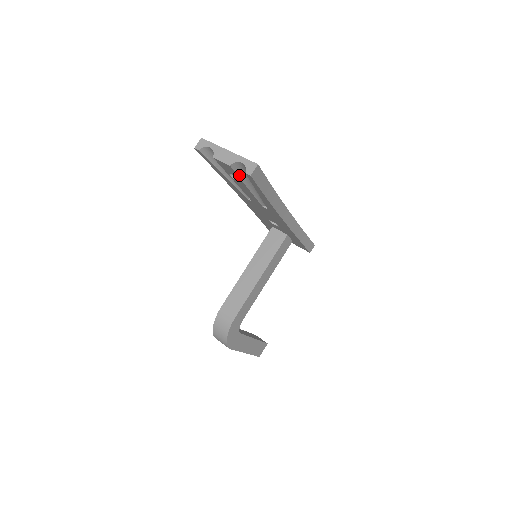
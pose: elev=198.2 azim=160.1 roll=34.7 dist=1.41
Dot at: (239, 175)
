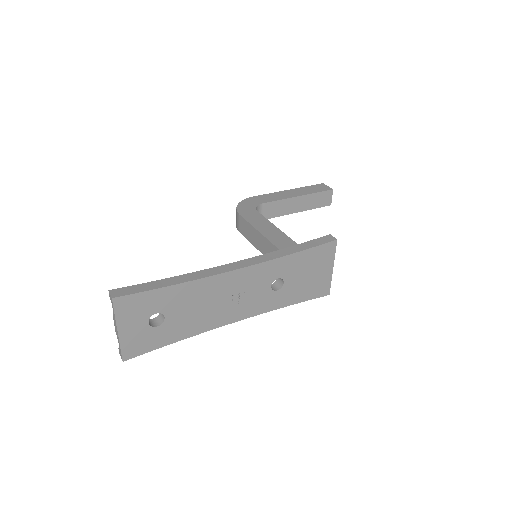
Dot at: occluded
